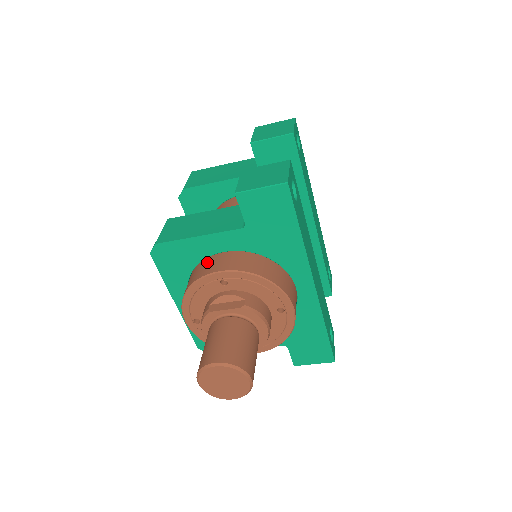
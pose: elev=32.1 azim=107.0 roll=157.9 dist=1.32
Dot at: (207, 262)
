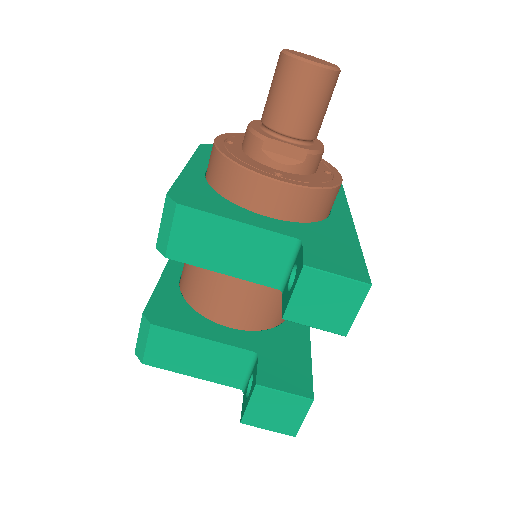
Dot at: occluded
